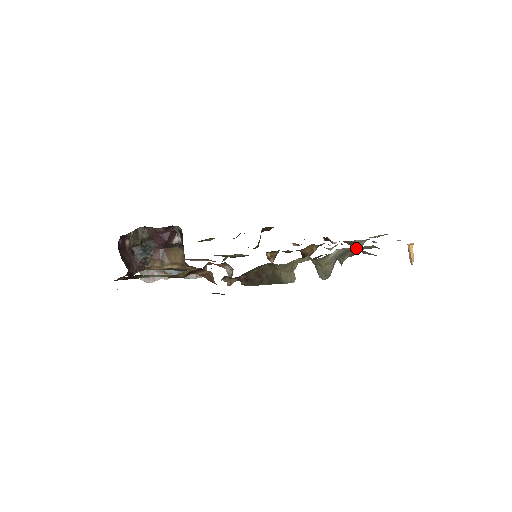
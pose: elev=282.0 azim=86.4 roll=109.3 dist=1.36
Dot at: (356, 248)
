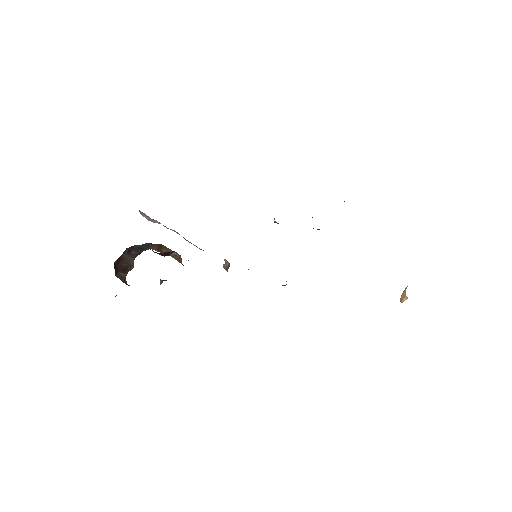
Dot at: occluded
